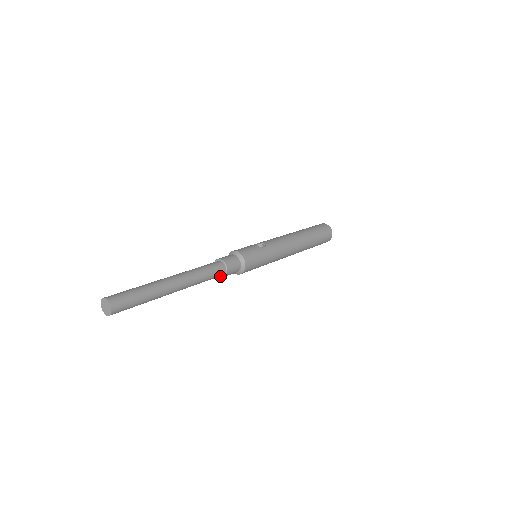
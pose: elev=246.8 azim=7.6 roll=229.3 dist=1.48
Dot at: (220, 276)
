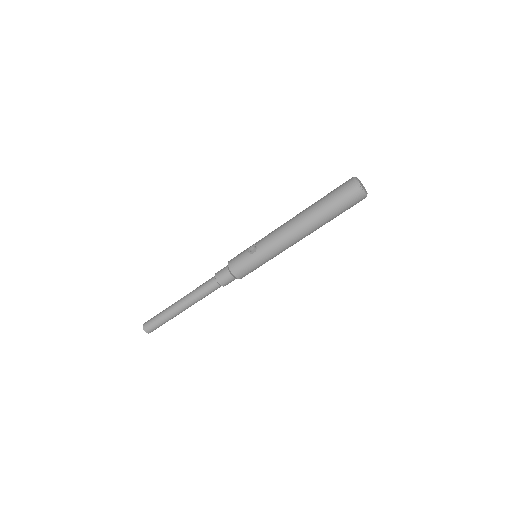
Dot at: occluded
